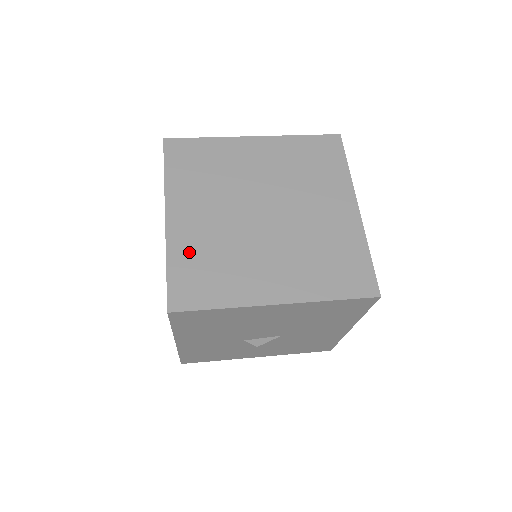
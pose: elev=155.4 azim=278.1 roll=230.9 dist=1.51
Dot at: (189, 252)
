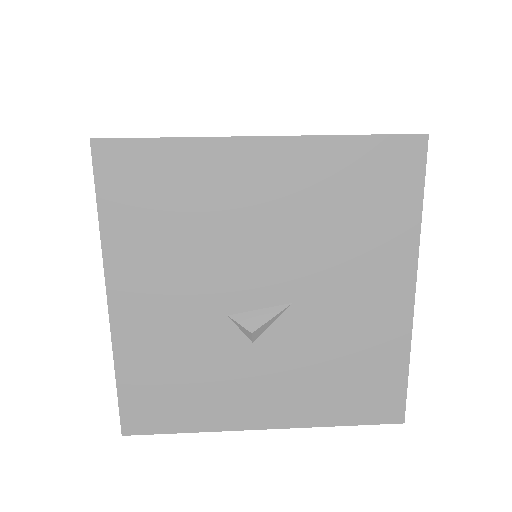
Dot at: occluded
